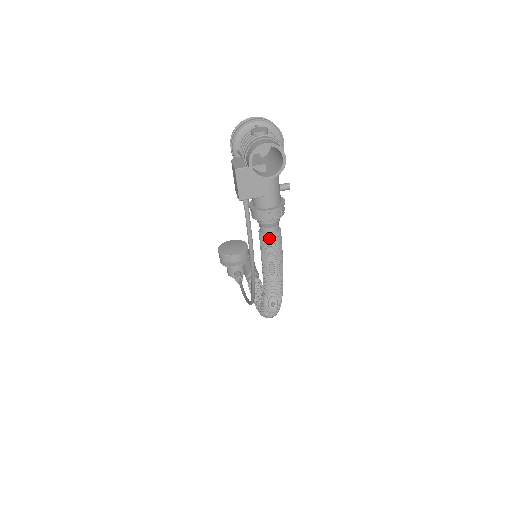
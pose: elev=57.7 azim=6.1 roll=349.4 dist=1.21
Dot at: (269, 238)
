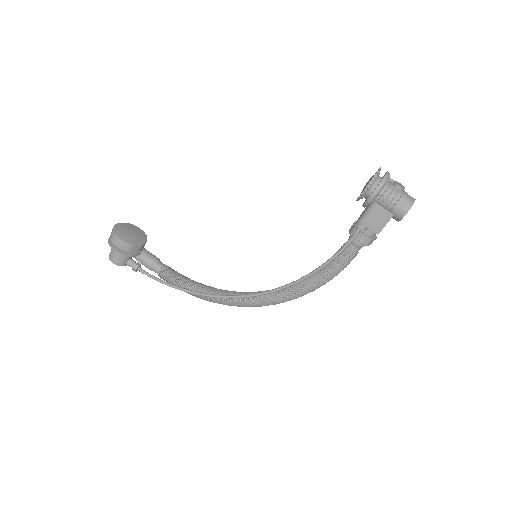
Dot at: (356, 255)
